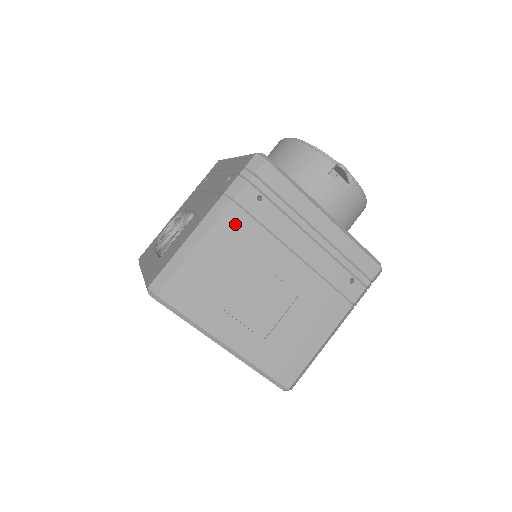
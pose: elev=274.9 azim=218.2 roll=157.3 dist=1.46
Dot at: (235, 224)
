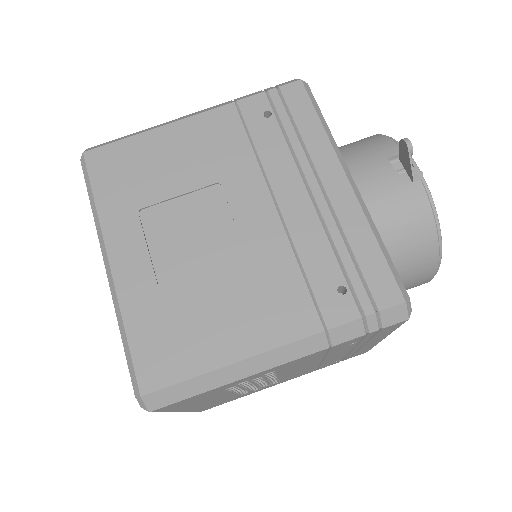
Dot at: (221, 126)
